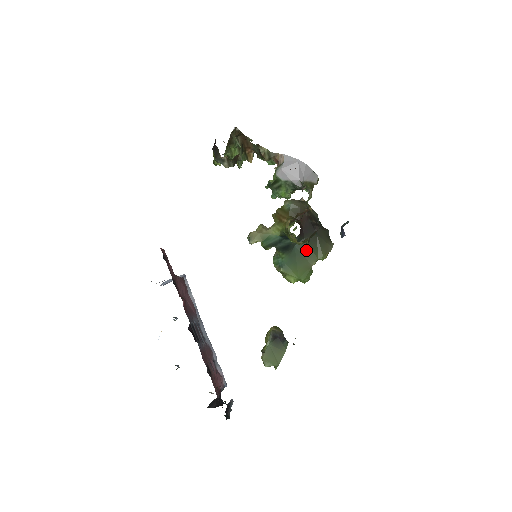
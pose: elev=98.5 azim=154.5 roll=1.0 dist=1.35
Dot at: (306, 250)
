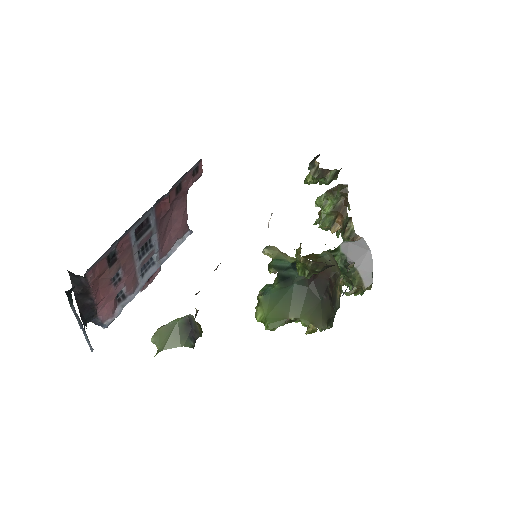
Dot at: (299, 299)
